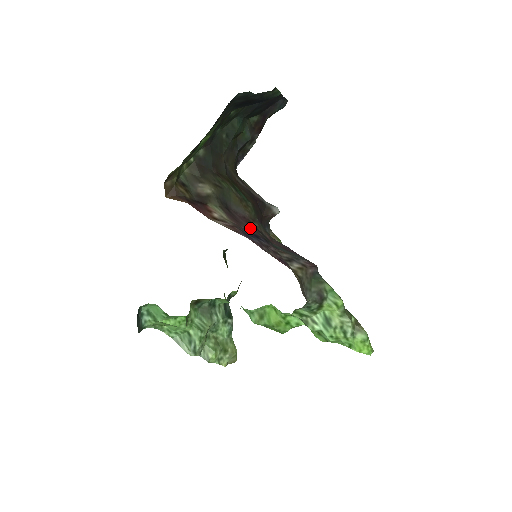
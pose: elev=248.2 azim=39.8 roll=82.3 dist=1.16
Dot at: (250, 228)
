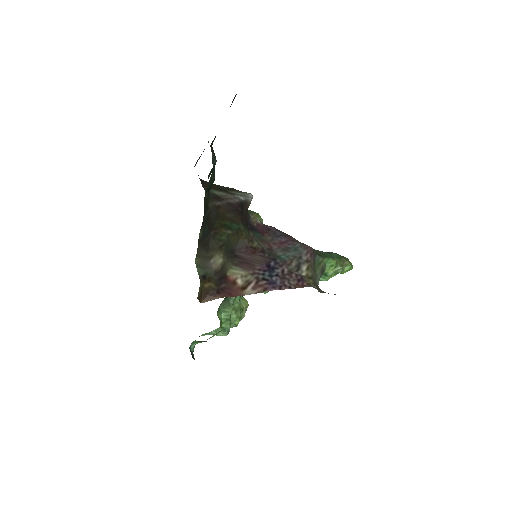
Dot at: (259, 259)
